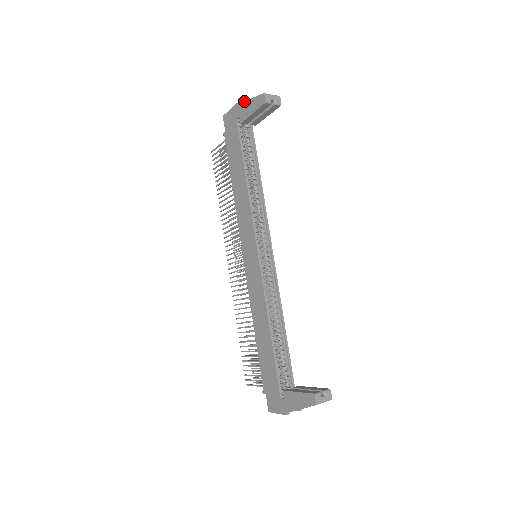
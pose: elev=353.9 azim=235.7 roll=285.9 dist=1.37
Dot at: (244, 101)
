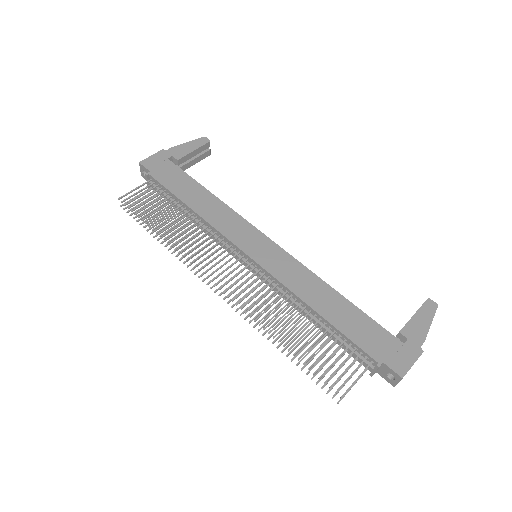
Dot at: occluded
